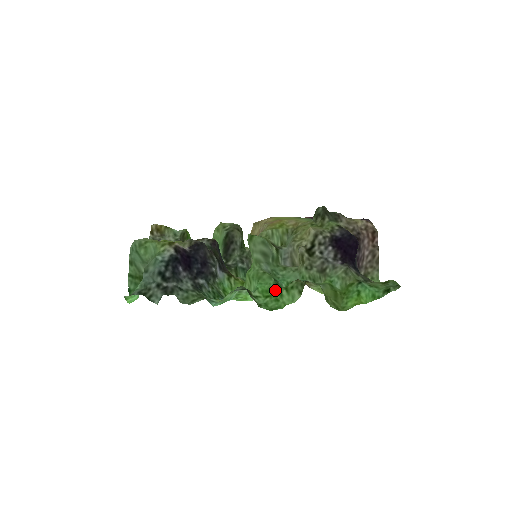
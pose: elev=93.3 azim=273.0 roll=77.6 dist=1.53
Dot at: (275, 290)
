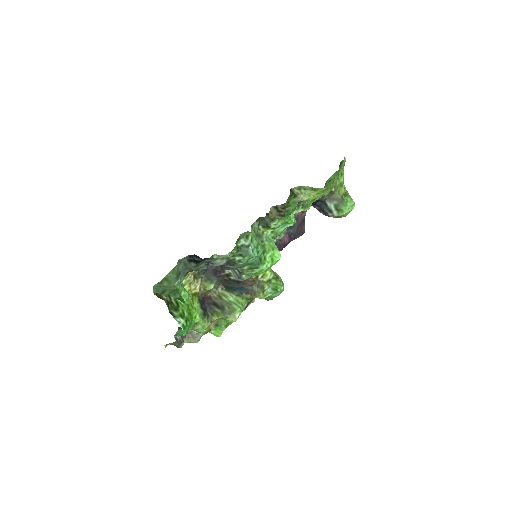
Dot at: occluded
